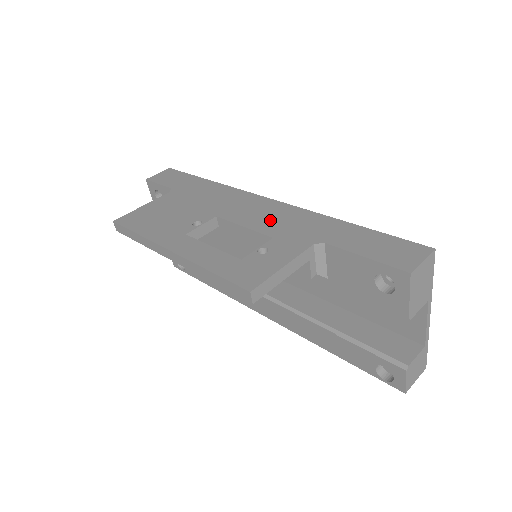
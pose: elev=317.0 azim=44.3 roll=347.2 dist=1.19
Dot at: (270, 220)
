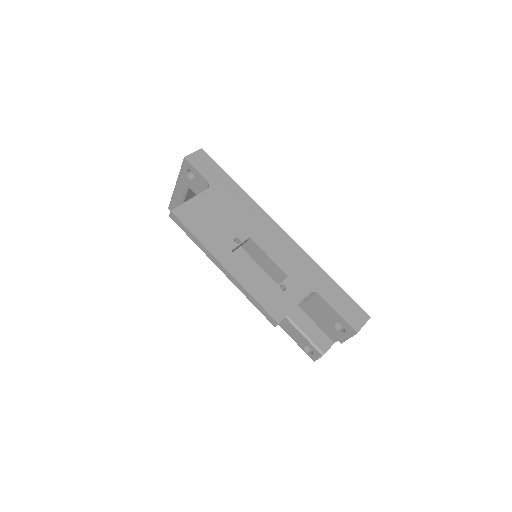
Dot at: (286, 257)
